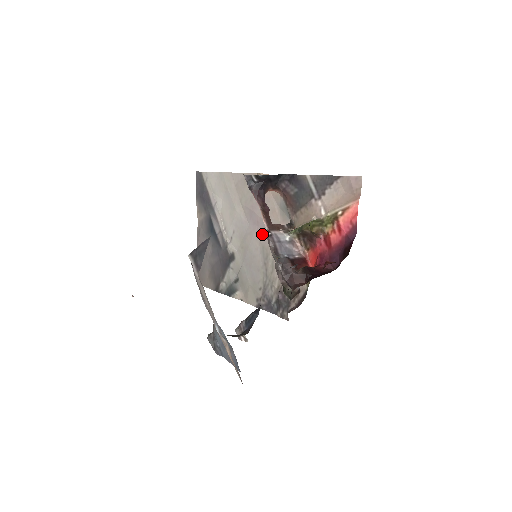
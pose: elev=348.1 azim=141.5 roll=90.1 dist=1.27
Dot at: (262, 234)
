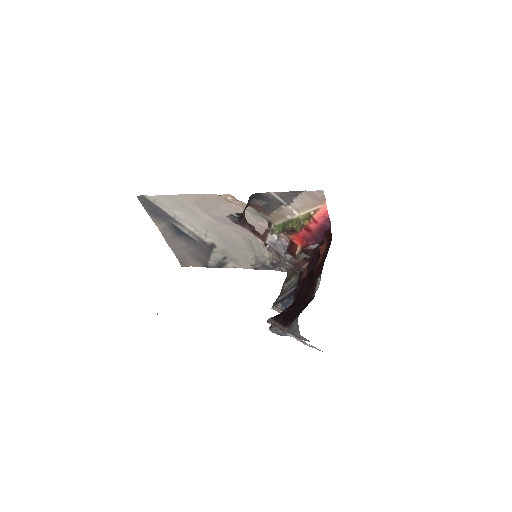
Dot at: (239, 230)
